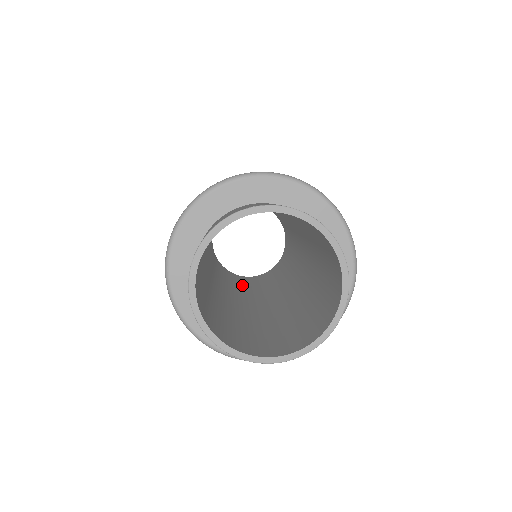
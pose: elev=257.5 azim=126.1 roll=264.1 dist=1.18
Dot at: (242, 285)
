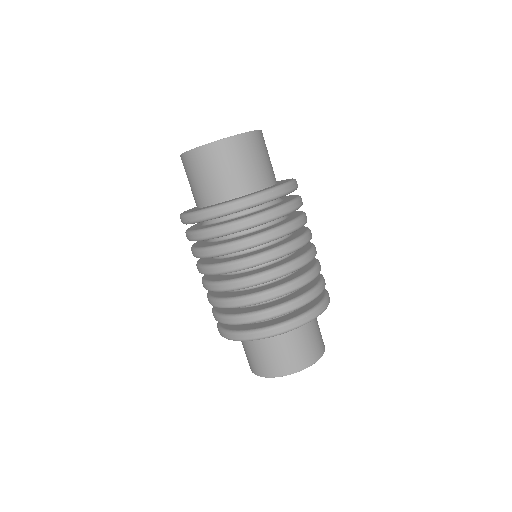
Dot at: occluded
